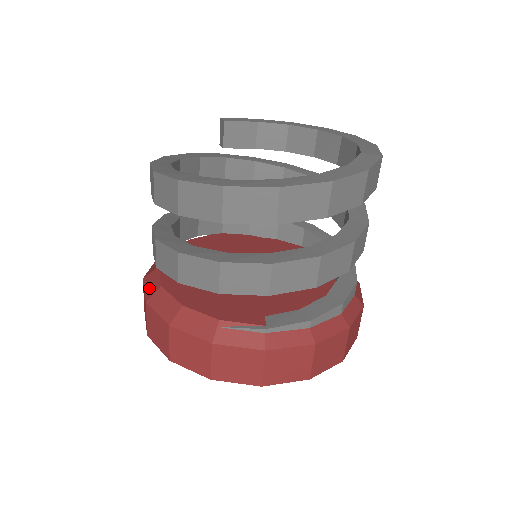
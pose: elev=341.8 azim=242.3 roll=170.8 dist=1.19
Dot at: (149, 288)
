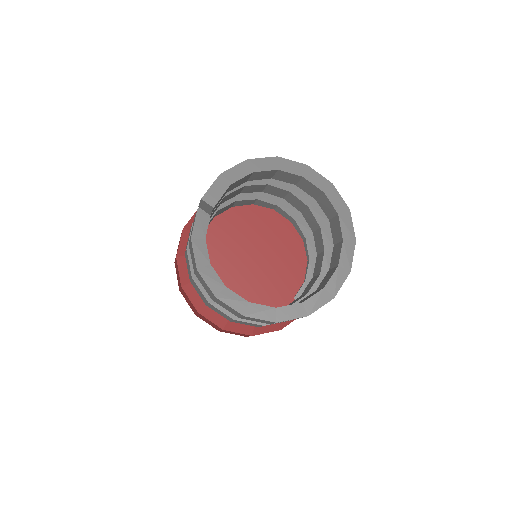
Dot at: (216, 321)
